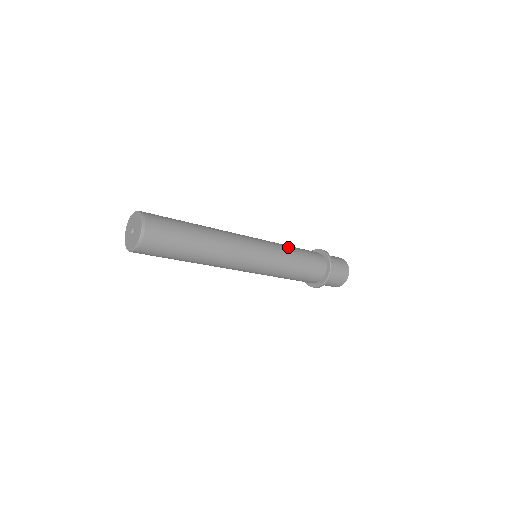
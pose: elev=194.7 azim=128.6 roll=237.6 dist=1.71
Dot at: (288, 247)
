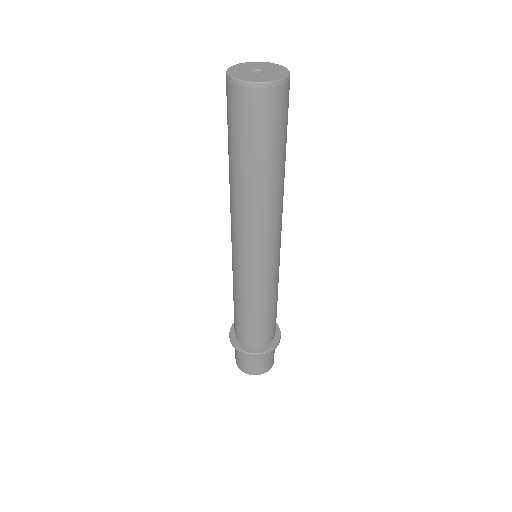
Dot at: occluded
